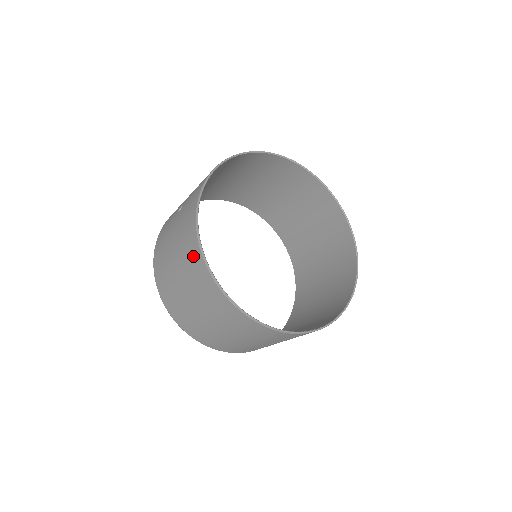
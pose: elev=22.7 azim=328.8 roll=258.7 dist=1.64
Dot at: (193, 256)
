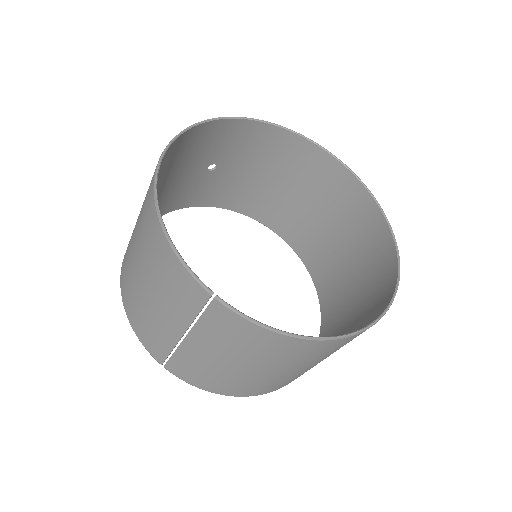
Dot at: occluded
